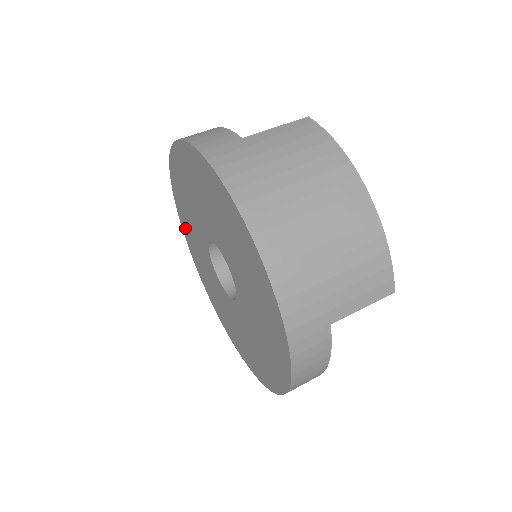
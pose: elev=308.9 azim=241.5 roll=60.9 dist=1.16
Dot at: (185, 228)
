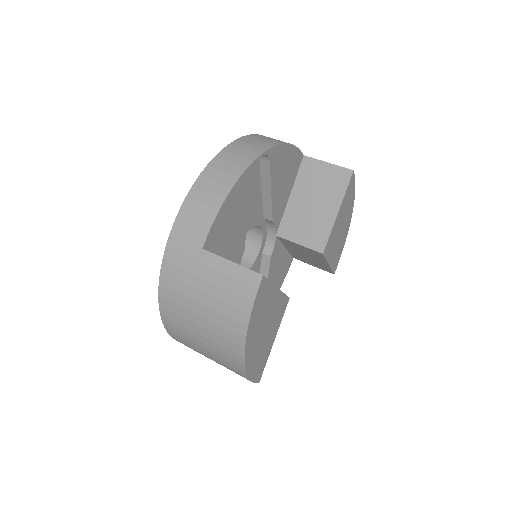
Dot at: occluded
